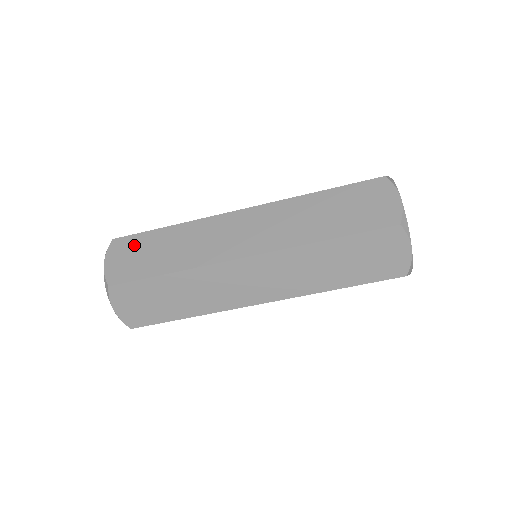
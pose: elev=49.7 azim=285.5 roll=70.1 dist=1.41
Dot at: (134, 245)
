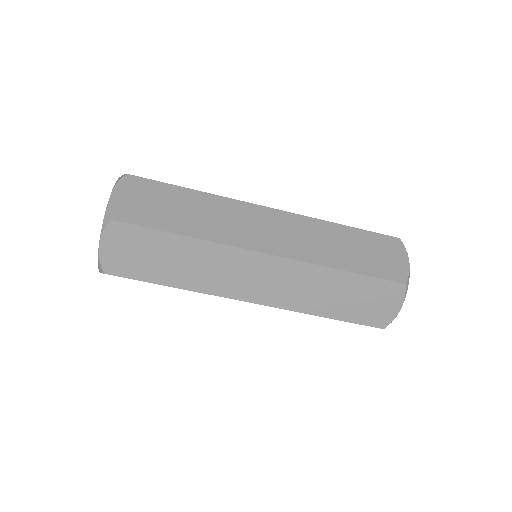
Dot at: (138, 240)
